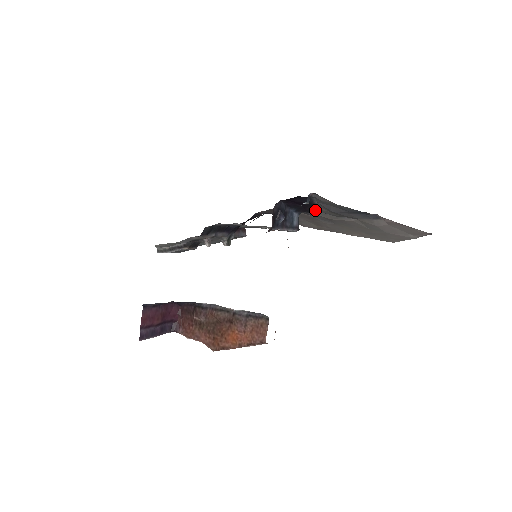
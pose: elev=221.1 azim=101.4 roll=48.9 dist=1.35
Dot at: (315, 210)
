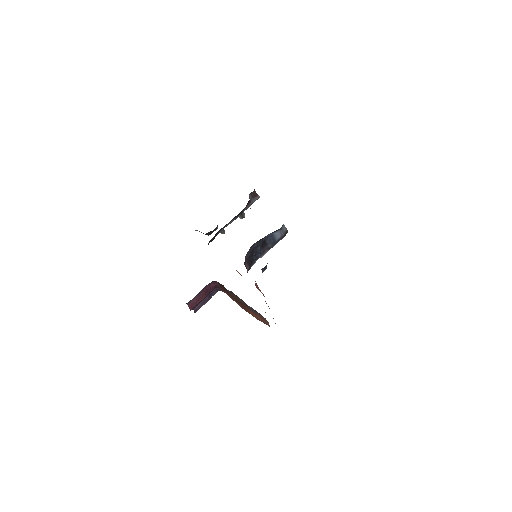
Dot at: occluded
